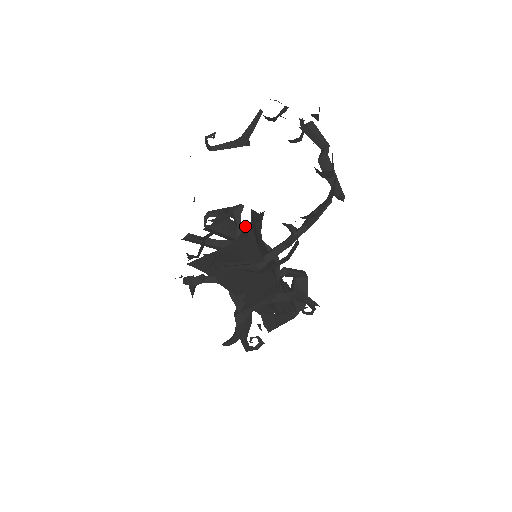
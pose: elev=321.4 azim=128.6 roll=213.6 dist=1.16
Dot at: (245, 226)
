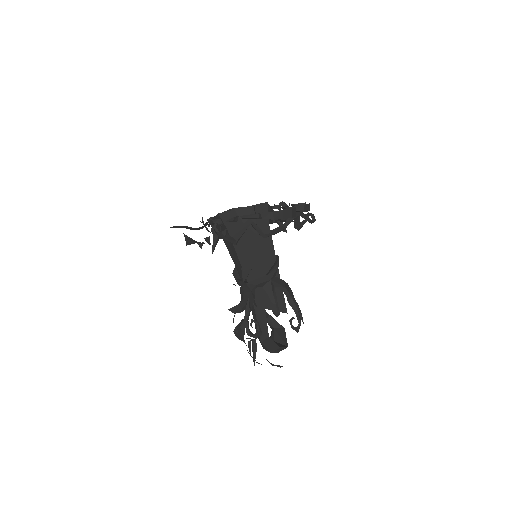
Dot at: occluded
